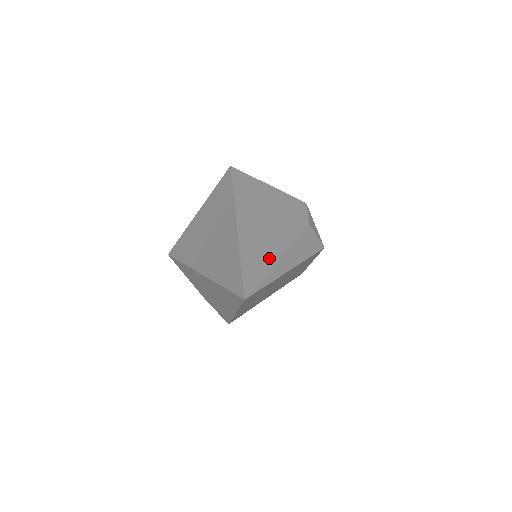
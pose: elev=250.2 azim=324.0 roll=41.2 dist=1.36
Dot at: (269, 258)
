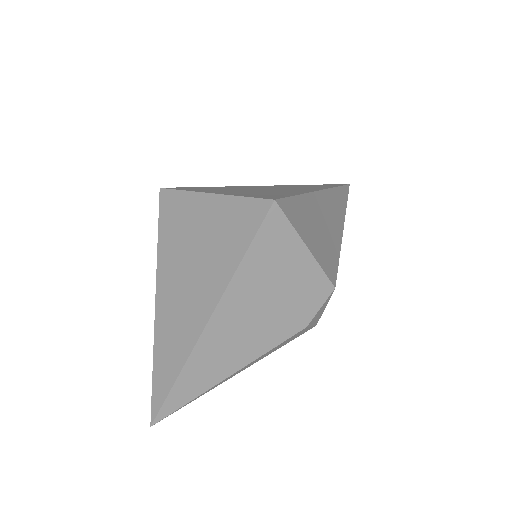
Dot at: (213, 378)
